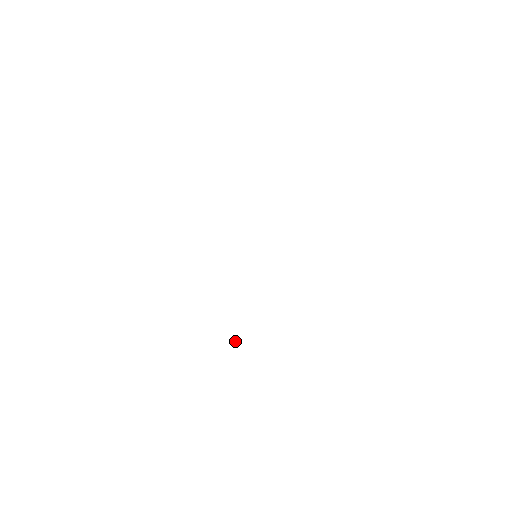
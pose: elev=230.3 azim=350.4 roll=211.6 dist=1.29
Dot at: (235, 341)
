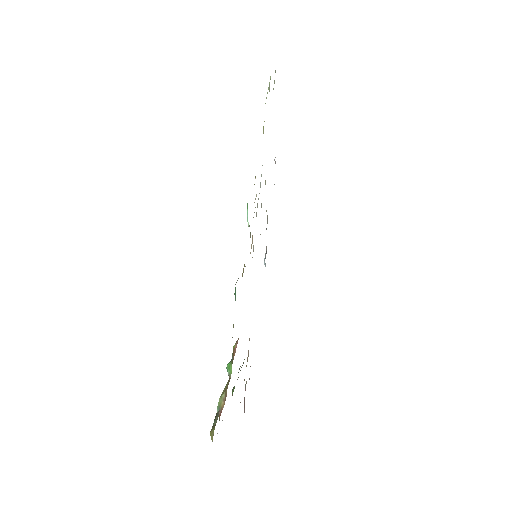
Dot at: (230, 365)
